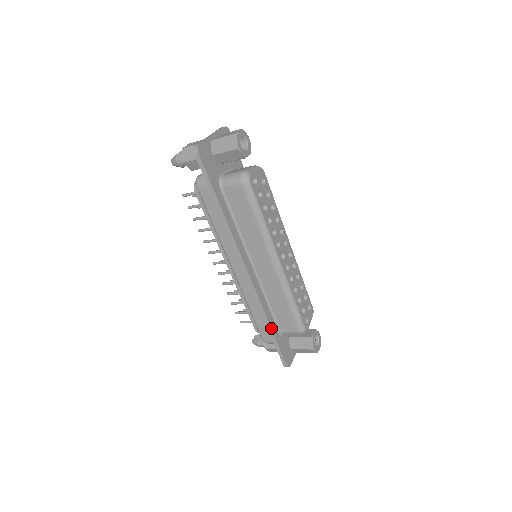
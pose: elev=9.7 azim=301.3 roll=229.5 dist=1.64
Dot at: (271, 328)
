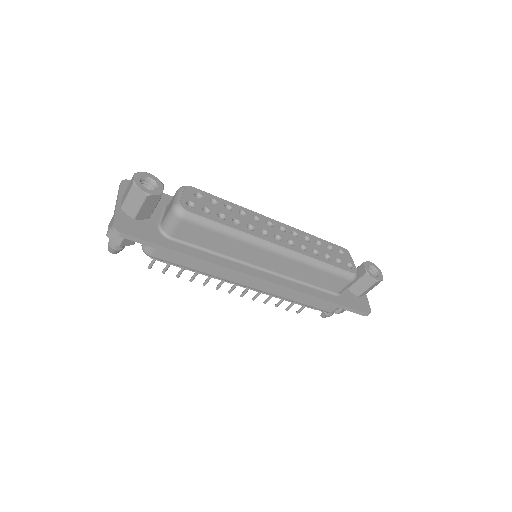
Dot at: (326, 300)
